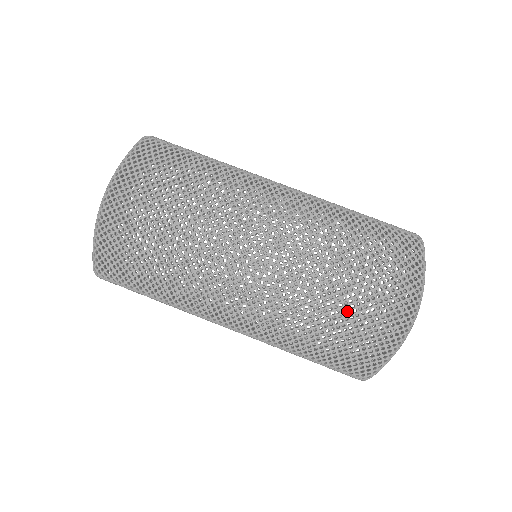
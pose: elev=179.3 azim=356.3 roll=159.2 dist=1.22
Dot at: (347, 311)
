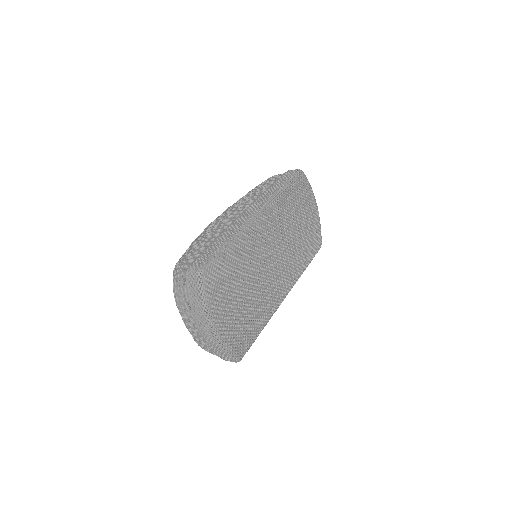
Dot at: (305, 231)
